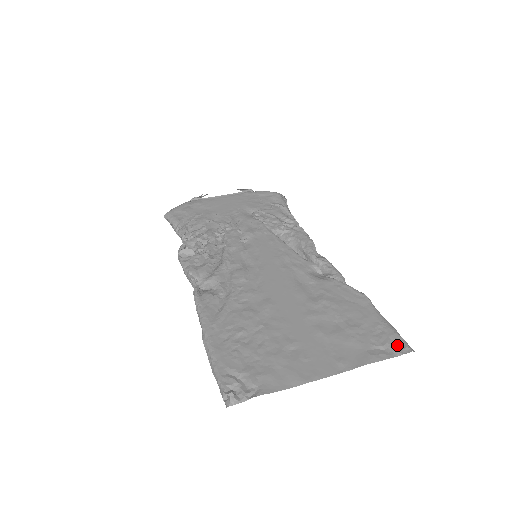
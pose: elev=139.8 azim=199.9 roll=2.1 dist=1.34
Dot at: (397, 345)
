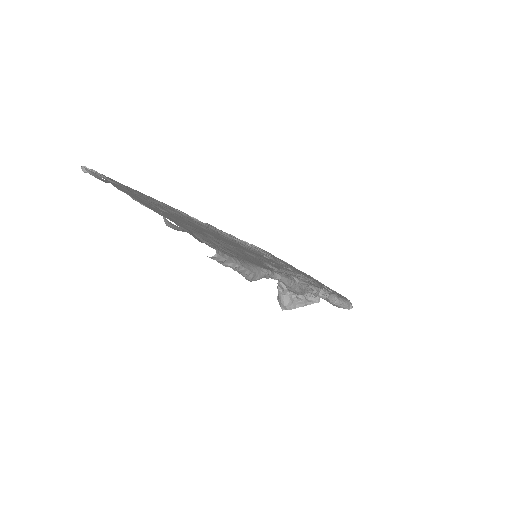
Dot at: (216, 248)
